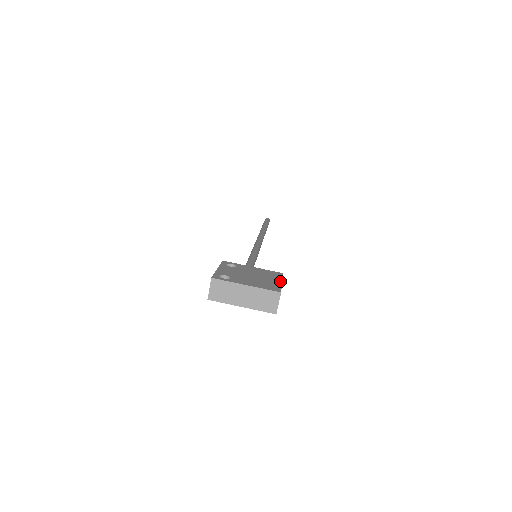
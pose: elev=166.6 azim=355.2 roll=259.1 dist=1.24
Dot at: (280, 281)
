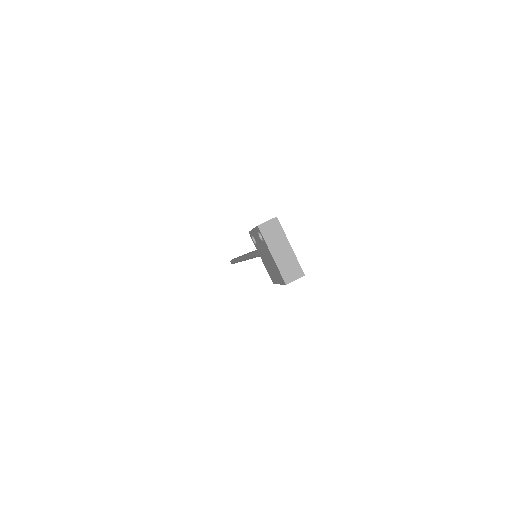
Dot at: occluded
